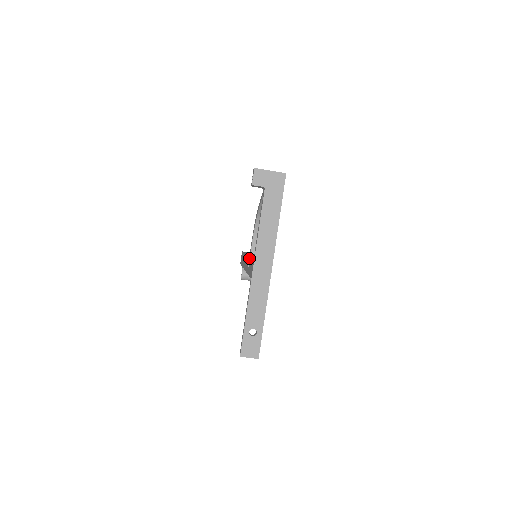
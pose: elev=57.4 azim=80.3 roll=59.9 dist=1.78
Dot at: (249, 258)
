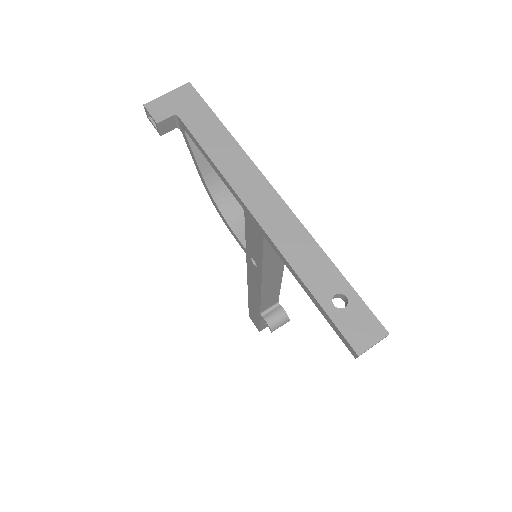
Dot at: (246, 253)
